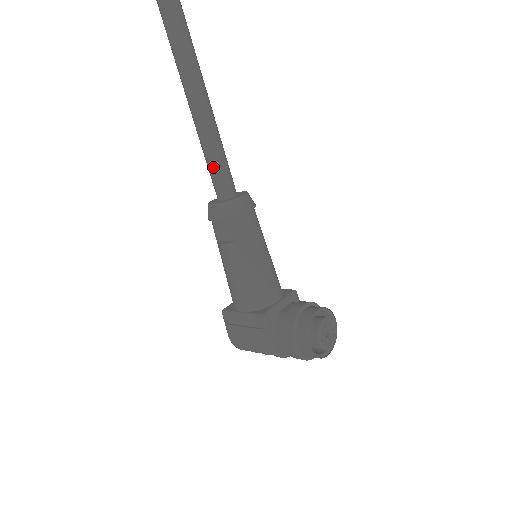
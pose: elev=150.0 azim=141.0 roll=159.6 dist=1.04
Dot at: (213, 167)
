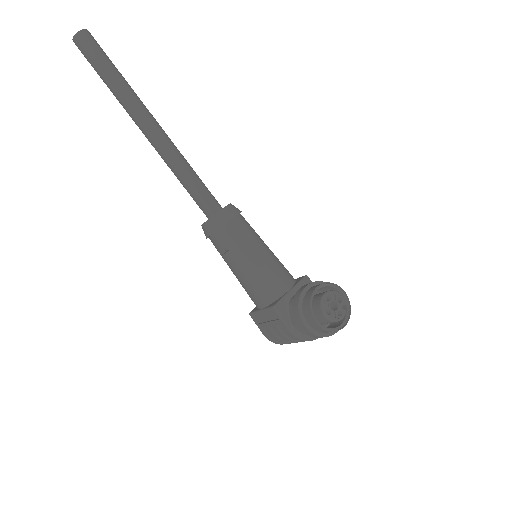
Dot at: (192, 193)
